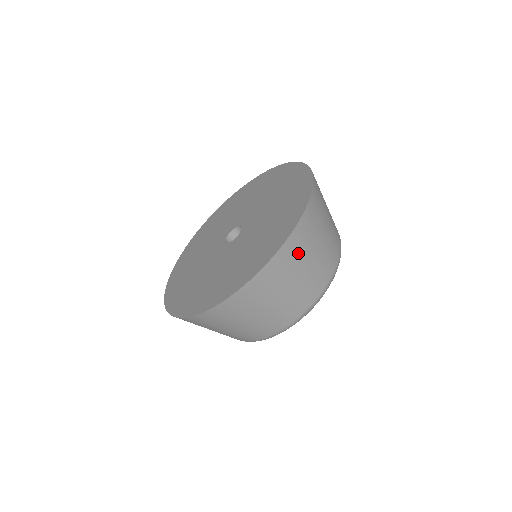
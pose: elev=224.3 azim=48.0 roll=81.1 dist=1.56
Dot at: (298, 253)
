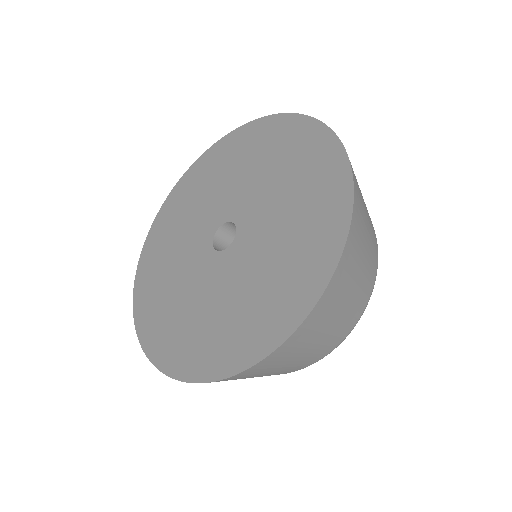
Dot at: (351, 265)
